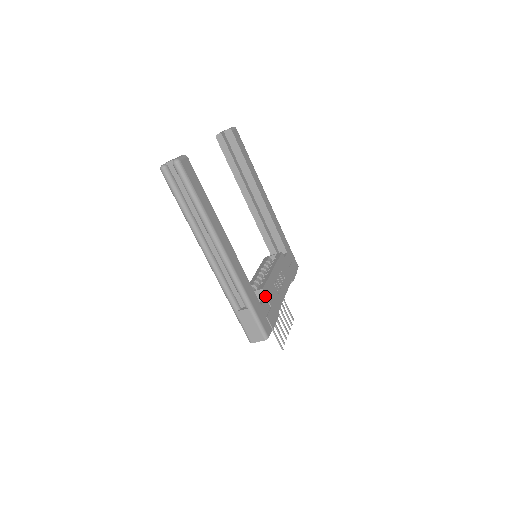
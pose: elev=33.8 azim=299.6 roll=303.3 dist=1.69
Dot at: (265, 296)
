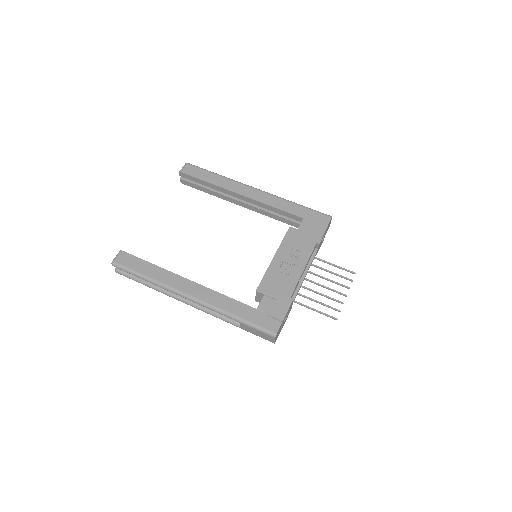
Dot at: (263, 295)
